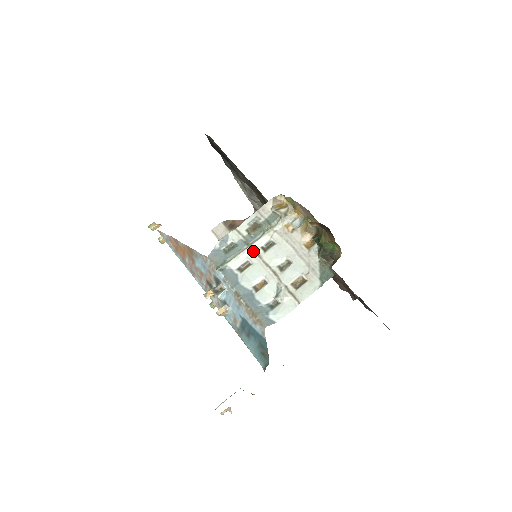
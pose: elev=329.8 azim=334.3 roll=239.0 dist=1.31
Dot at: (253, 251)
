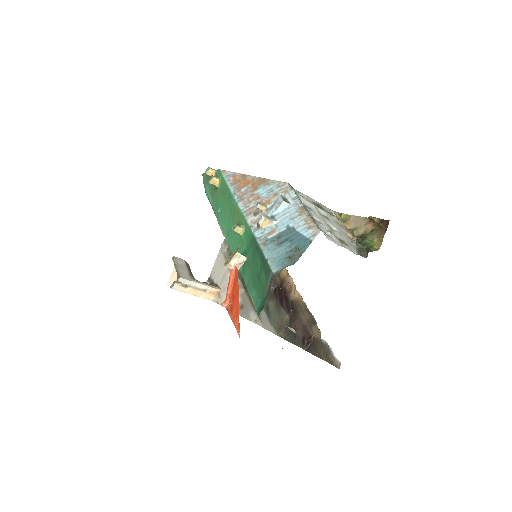
Dot at: (316, 209)
